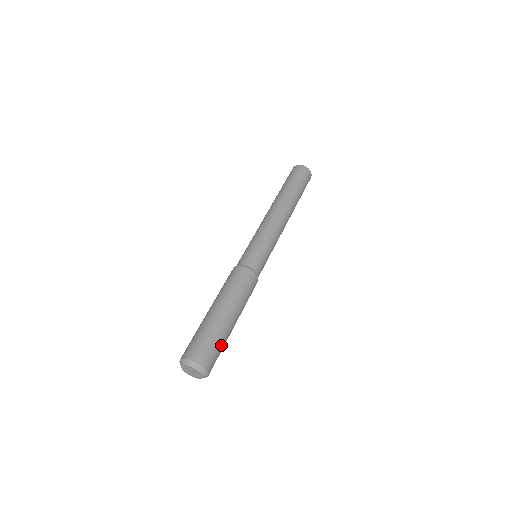
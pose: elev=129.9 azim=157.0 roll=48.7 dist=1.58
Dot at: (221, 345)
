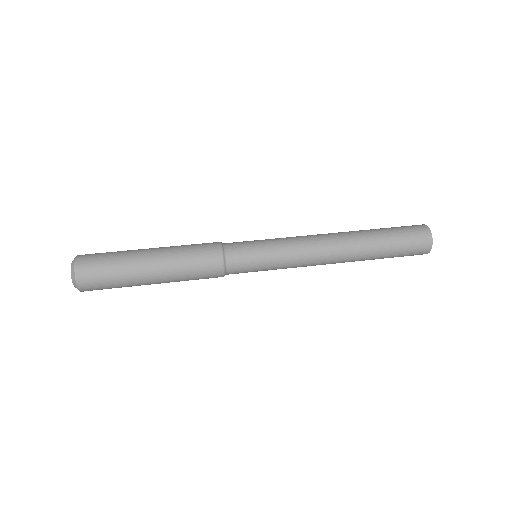
Dot at: (112, 260)
